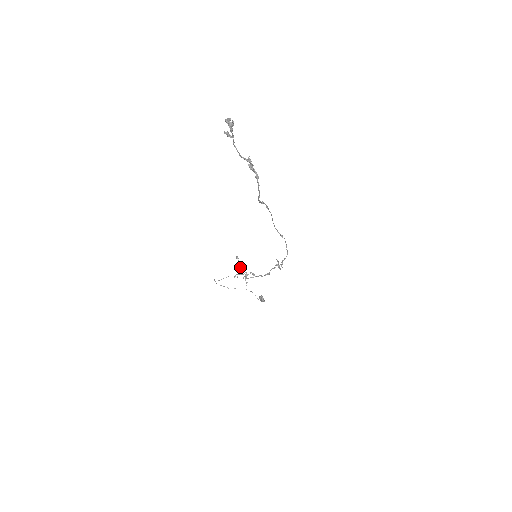
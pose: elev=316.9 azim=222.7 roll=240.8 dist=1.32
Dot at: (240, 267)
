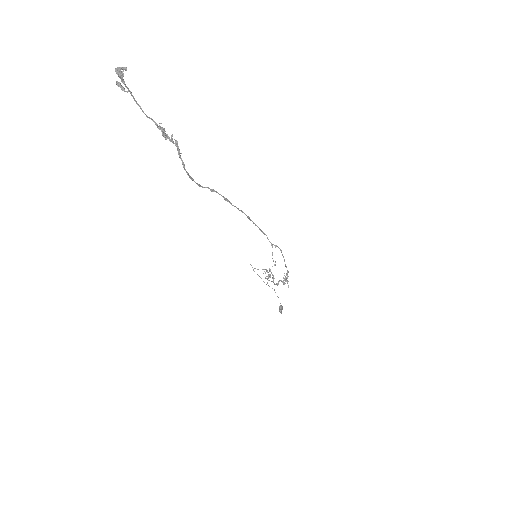
Dot at: occluded
